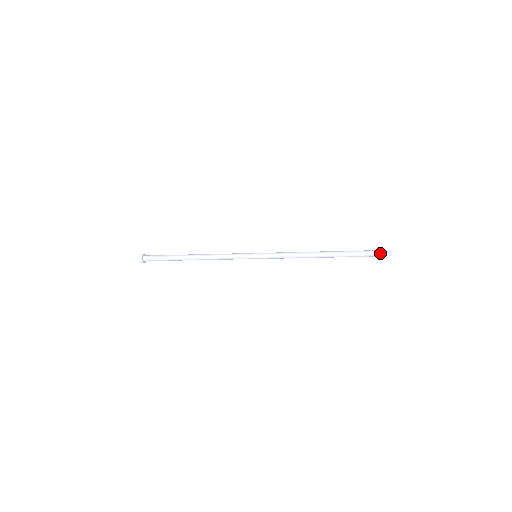
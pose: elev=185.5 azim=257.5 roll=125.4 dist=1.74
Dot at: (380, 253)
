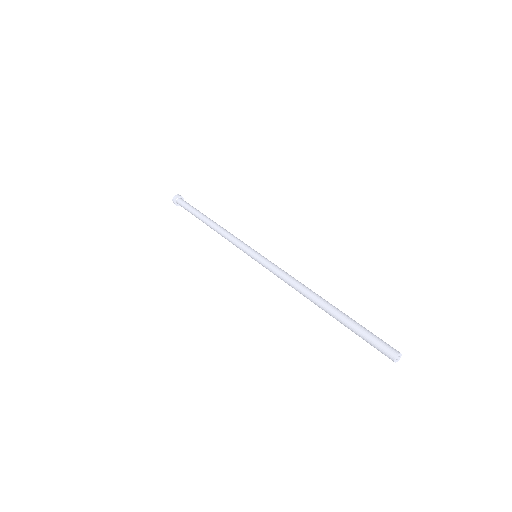
Dot at: (379, 348)
